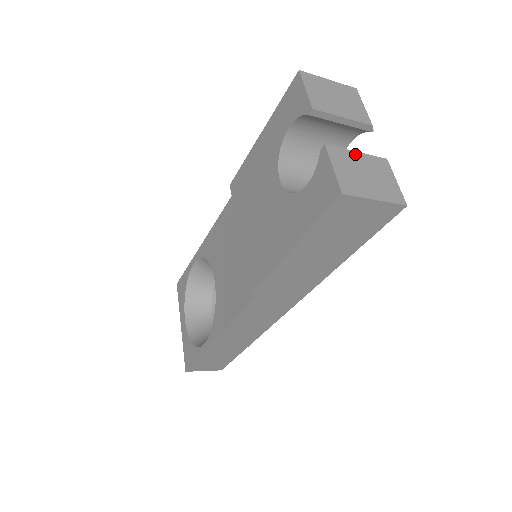
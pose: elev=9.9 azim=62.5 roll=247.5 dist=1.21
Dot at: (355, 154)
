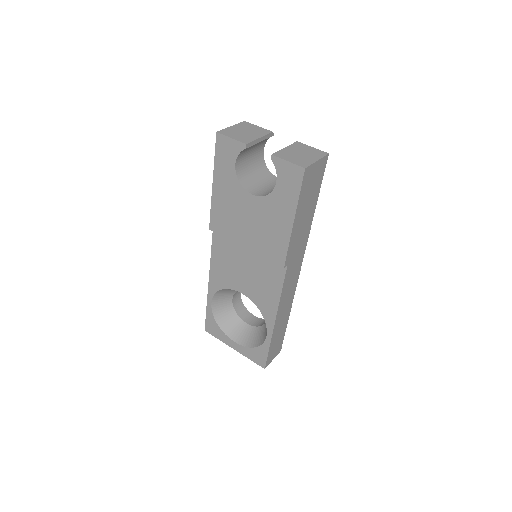
Dot at: (286, 149)
